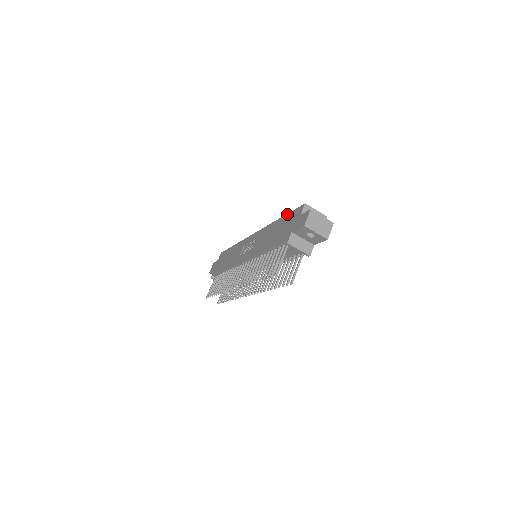
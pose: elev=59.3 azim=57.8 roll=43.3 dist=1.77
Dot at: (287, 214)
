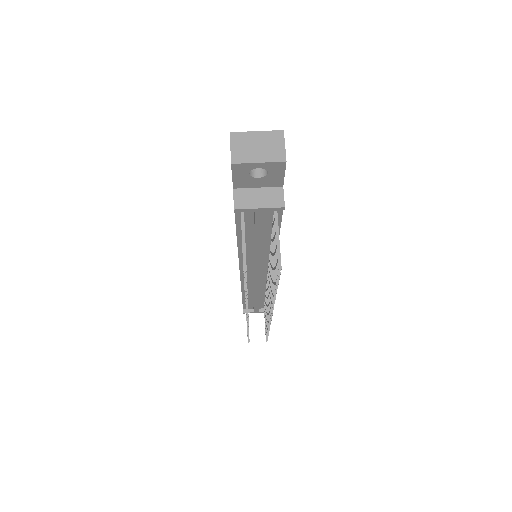
Dot at: occluded
